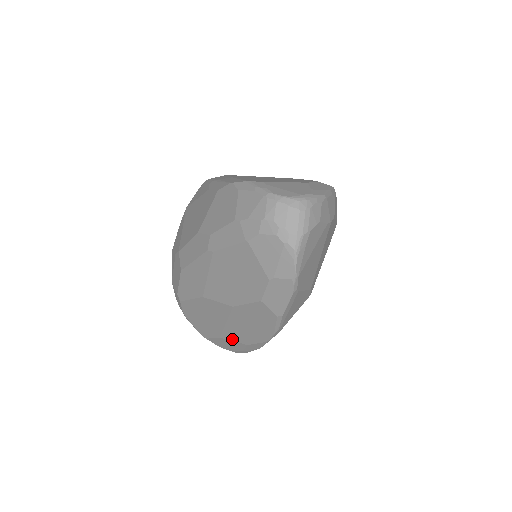
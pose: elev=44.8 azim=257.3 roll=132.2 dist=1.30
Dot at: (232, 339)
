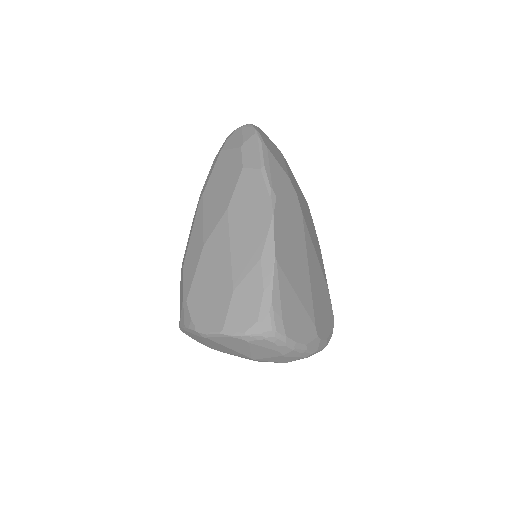
Dot at: (244, 273)
